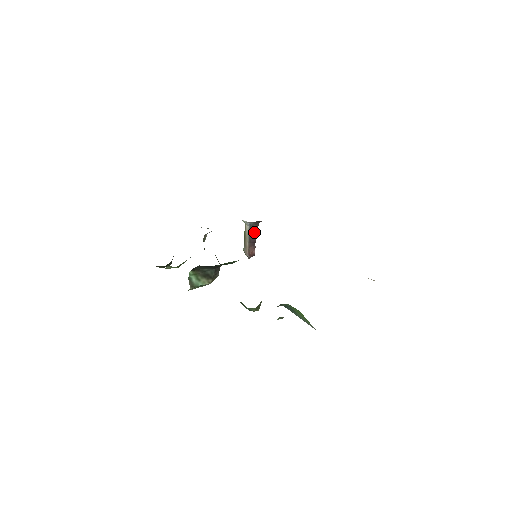
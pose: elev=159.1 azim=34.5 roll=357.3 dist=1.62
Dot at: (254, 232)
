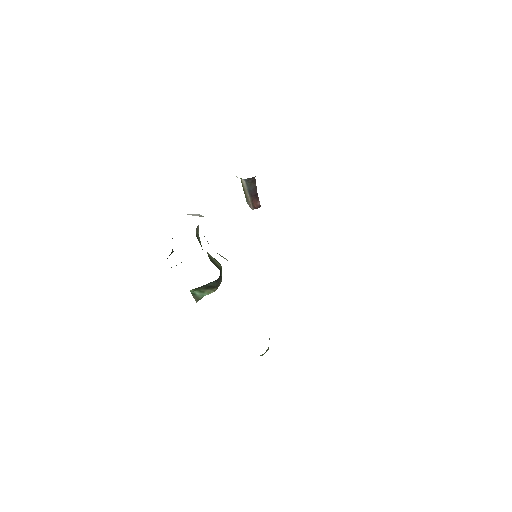
Dot at: (253, 185)
